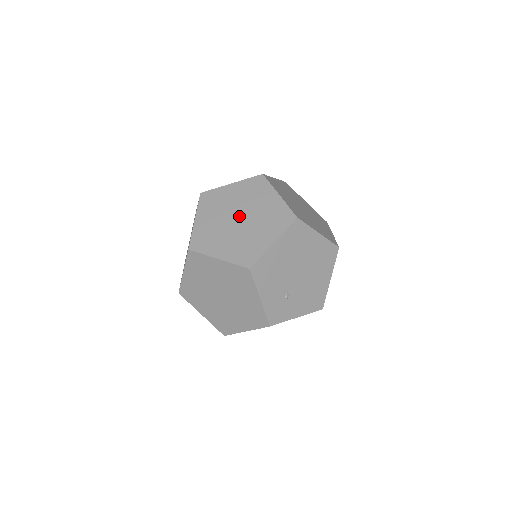
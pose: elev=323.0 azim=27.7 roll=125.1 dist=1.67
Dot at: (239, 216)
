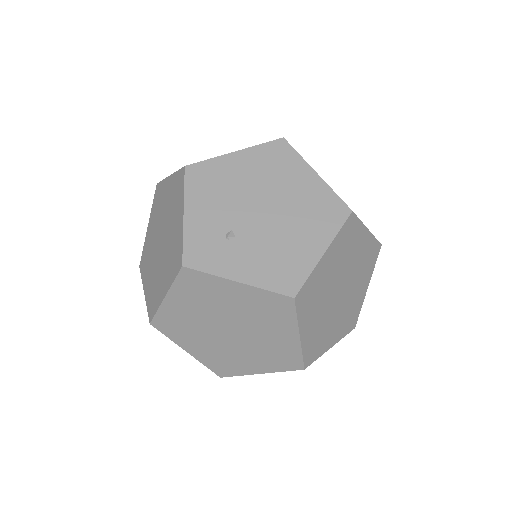
Dot at: occluded
